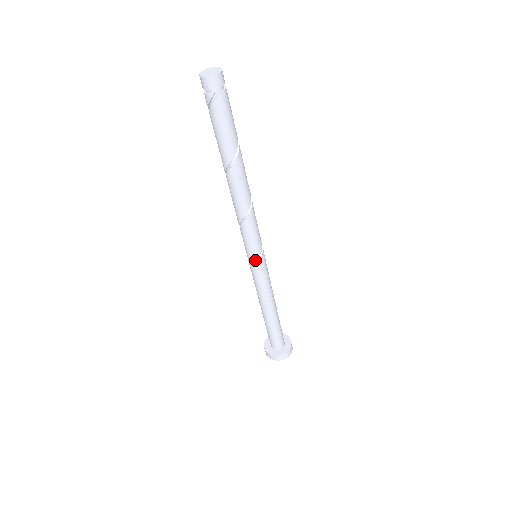
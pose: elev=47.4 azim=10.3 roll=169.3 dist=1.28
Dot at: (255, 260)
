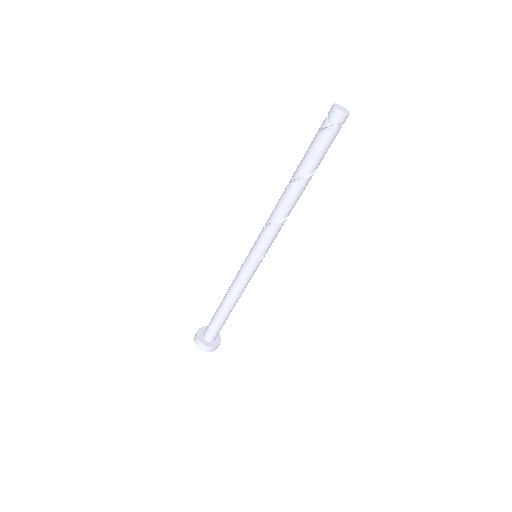
Dot at: (256, 259)
